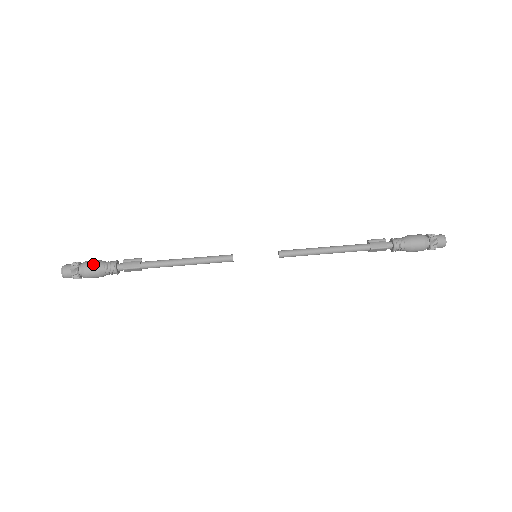
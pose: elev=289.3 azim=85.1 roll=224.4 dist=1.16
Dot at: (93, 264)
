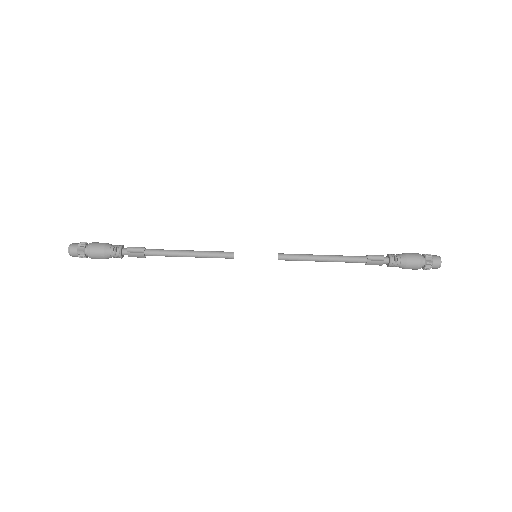
Dot at: (99, 257)
